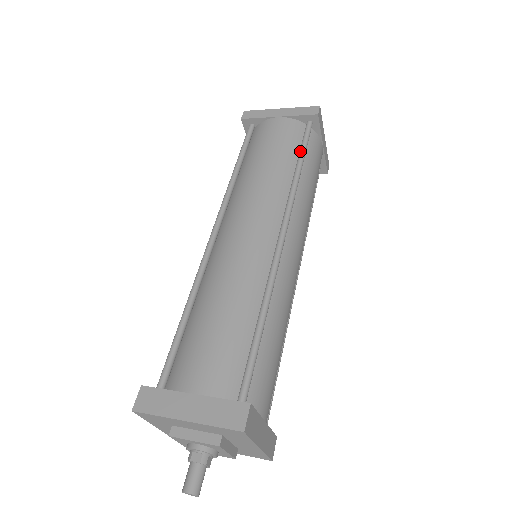
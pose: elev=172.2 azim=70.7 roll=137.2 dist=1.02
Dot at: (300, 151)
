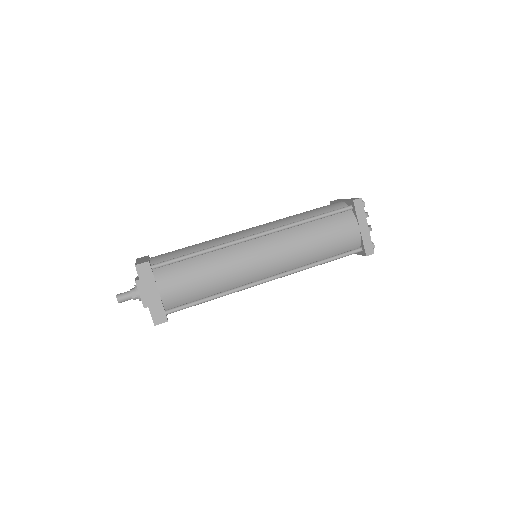
Dot at: (322, 214)
